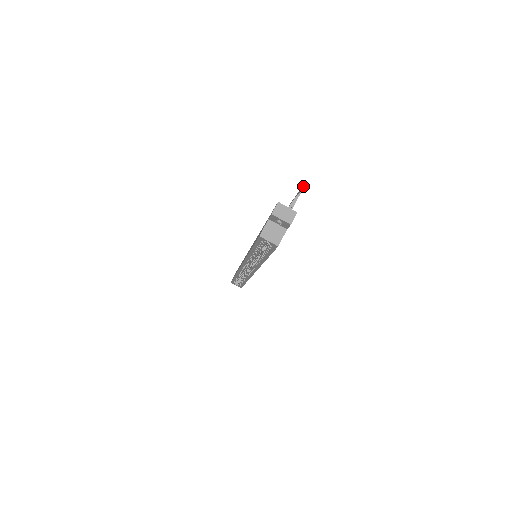
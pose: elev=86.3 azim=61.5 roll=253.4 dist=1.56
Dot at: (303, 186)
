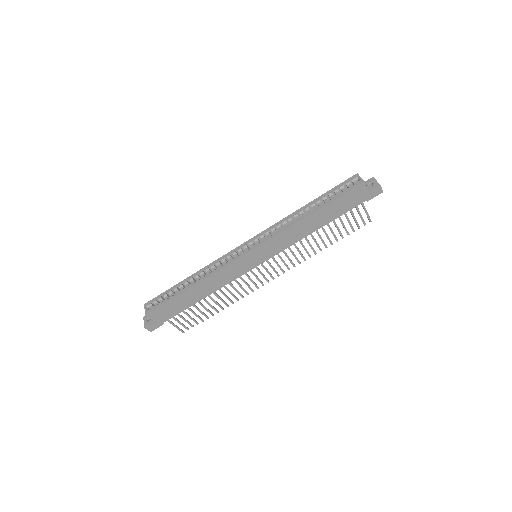
Dot at: occluded
